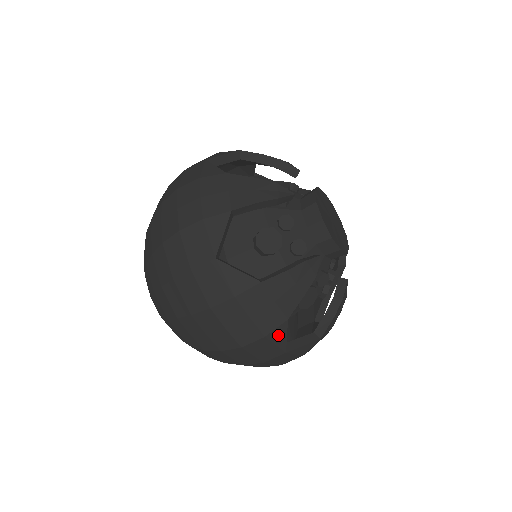
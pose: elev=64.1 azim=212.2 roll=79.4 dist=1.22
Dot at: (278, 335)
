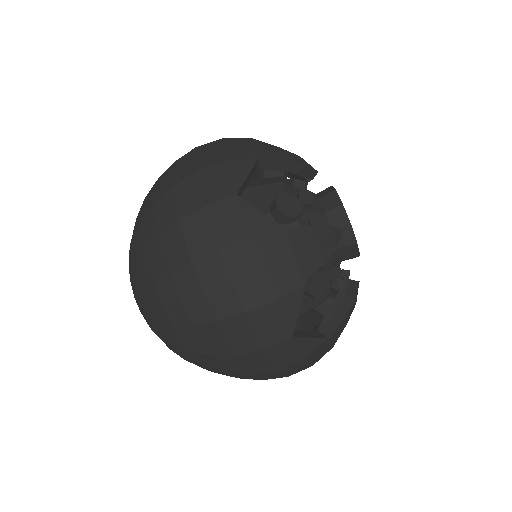
Dot at: (290, 304)
